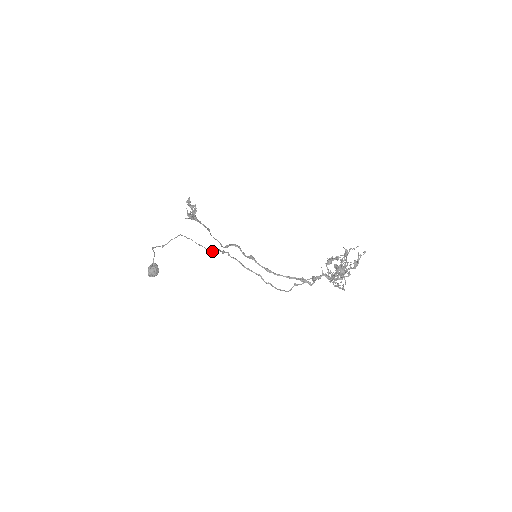
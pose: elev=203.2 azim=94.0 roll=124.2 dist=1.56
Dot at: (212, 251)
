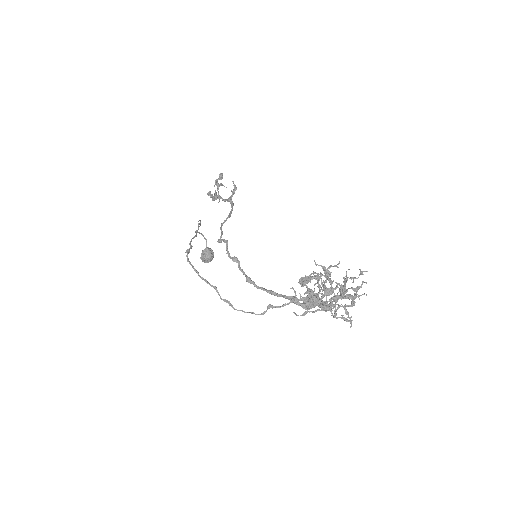
Dot at: occluded
